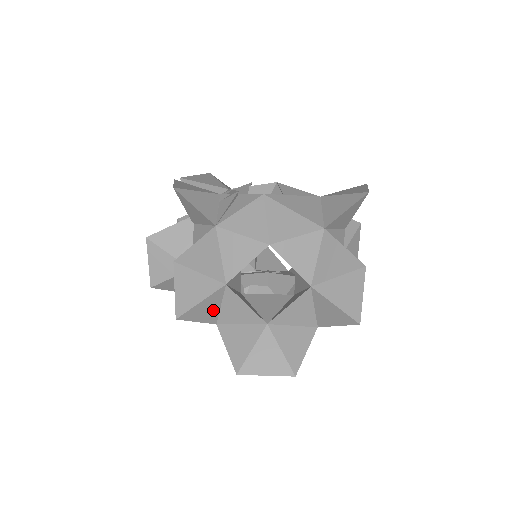
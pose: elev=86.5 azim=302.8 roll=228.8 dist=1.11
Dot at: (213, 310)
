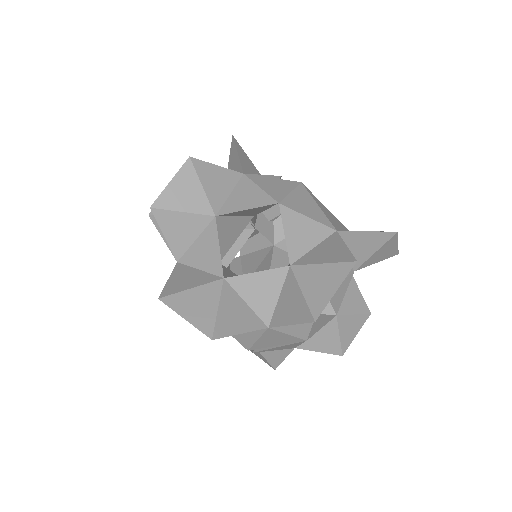
Dot at: (186, 238)
